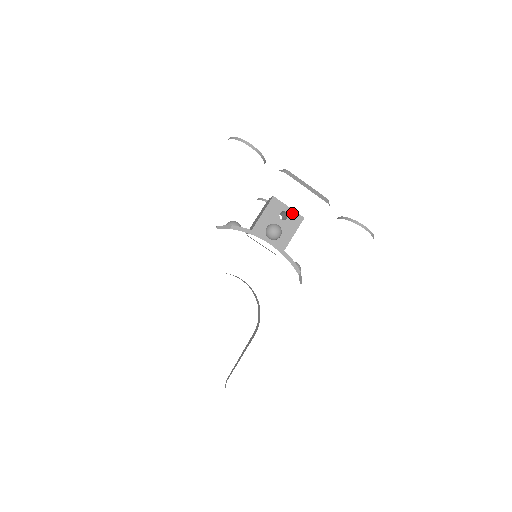
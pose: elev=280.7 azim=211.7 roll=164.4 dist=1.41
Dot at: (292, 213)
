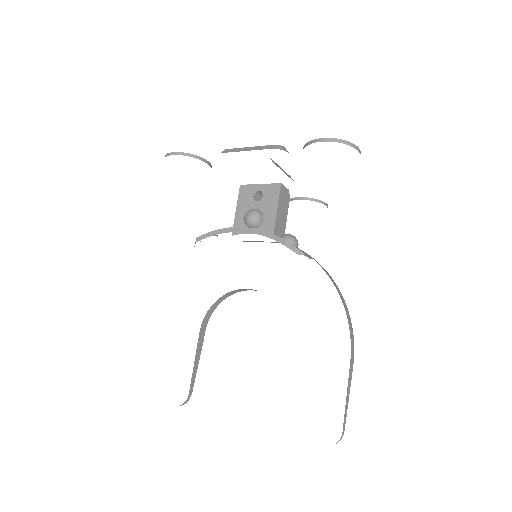
Dot at: (266, 188)
